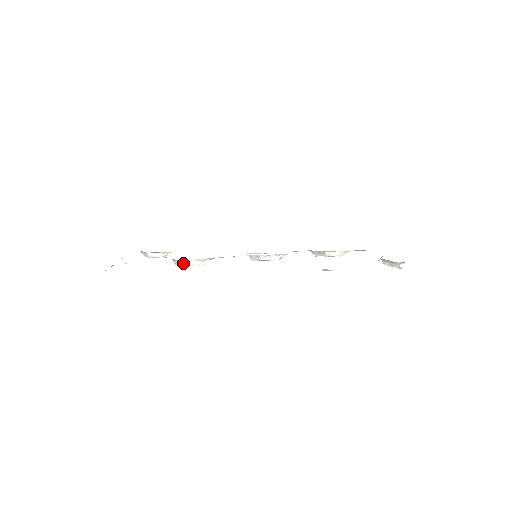
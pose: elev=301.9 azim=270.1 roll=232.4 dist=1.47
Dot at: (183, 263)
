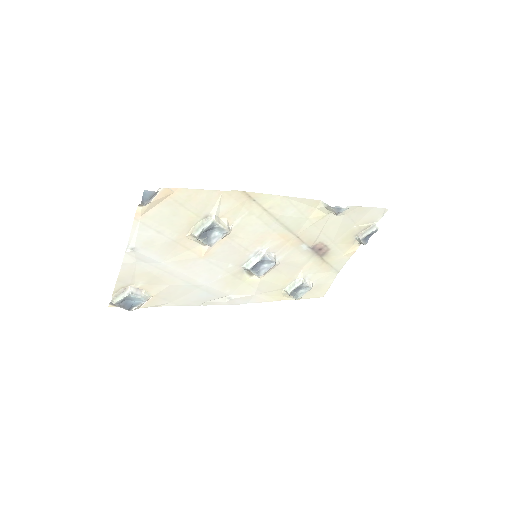
Dot at: (213, 218)
